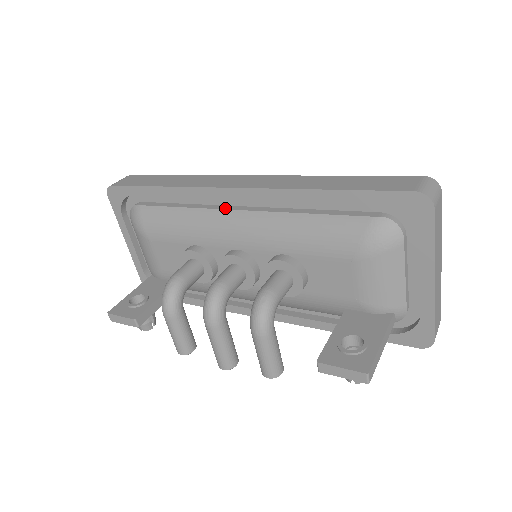
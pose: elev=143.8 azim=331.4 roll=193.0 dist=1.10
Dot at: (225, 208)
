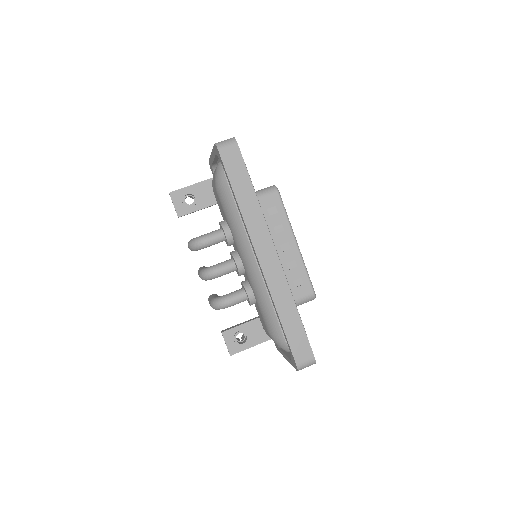
Dot at: occluded
